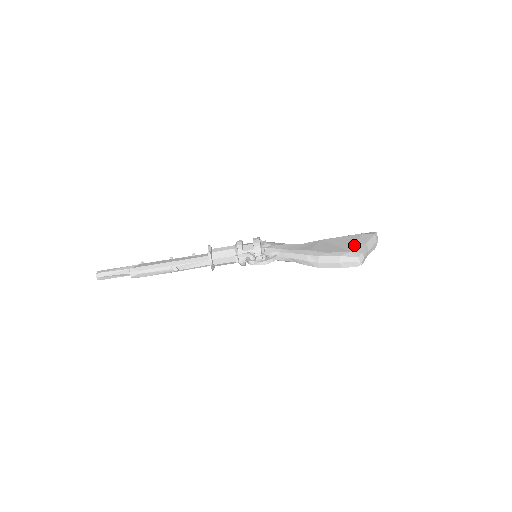
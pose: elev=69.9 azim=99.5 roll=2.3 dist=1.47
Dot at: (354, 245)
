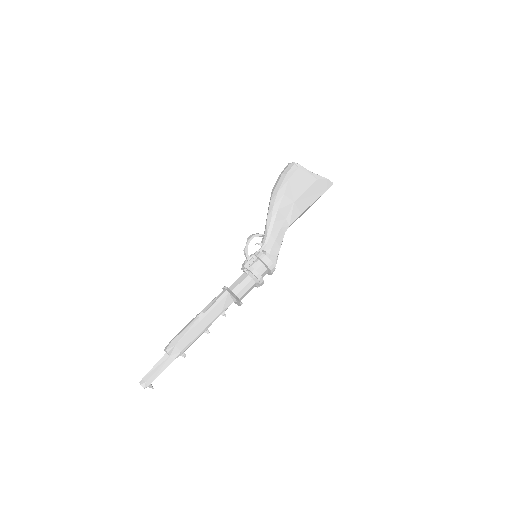
Dot at: occluded
